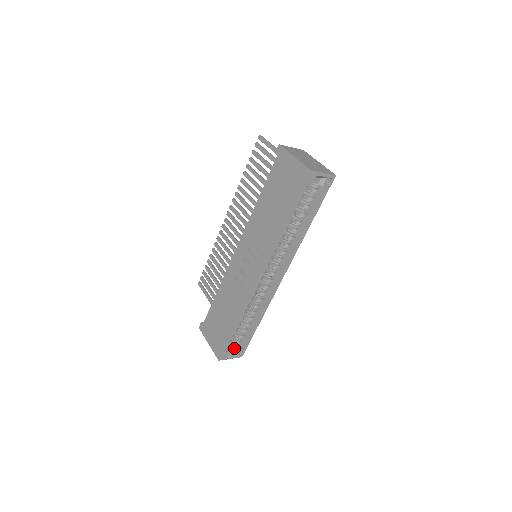
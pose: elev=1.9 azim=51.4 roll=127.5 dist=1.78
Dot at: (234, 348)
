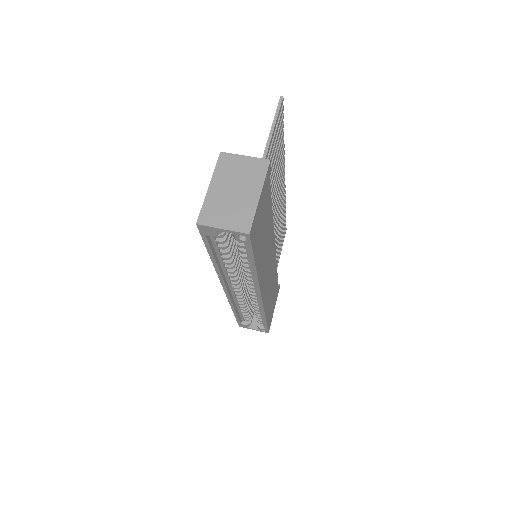
Dot at: (257, 323)
